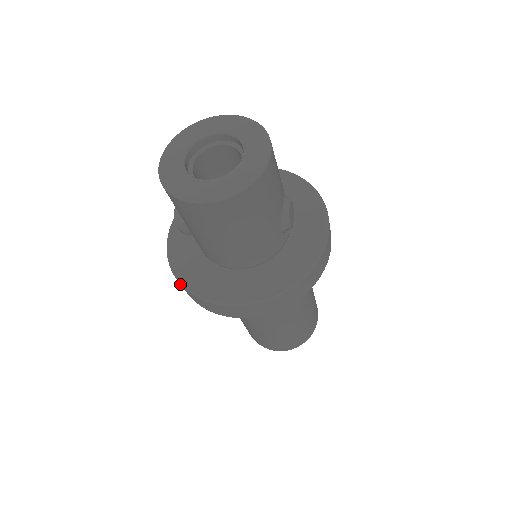
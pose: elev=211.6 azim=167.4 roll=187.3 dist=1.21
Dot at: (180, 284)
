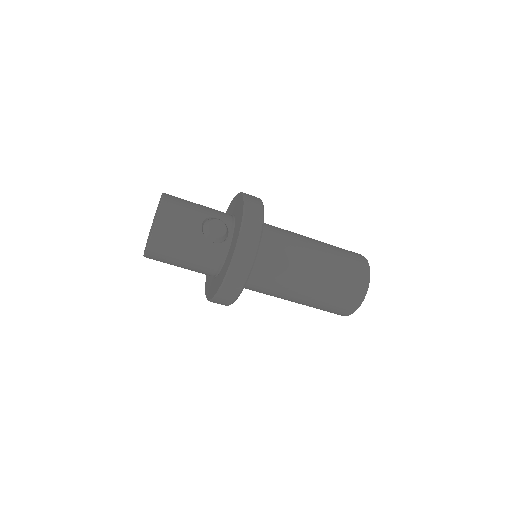
Dot at: occluded
